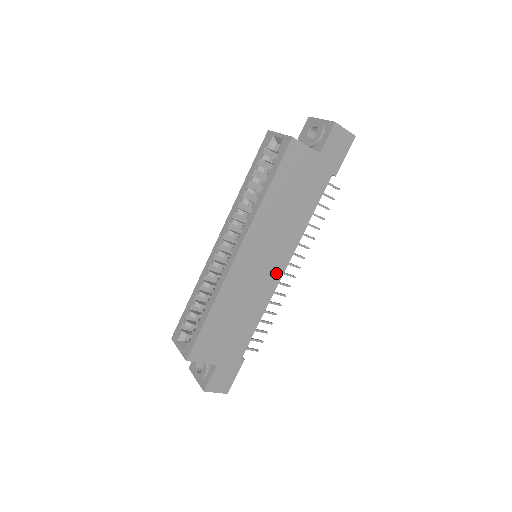
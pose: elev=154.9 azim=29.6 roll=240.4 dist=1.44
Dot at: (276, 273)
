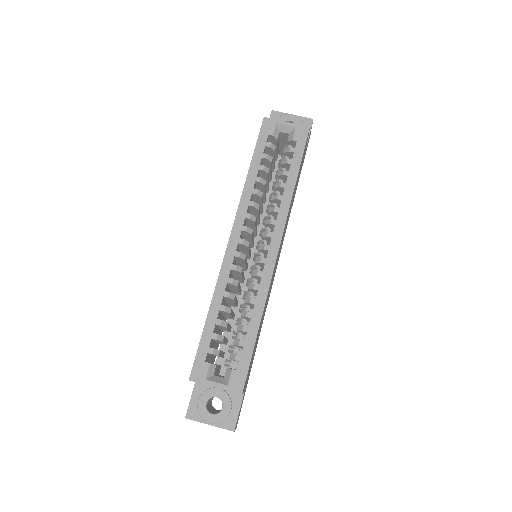
Dot at: occluded
